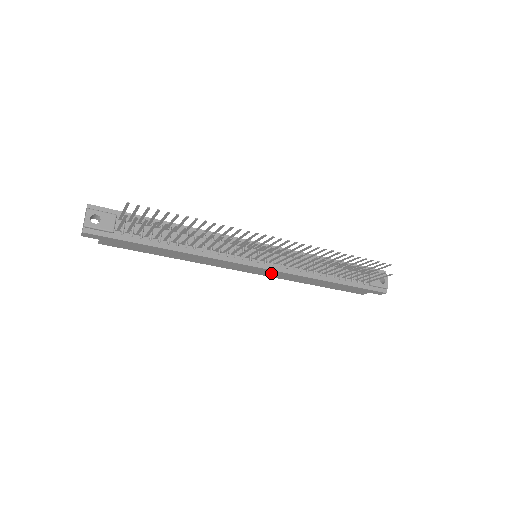
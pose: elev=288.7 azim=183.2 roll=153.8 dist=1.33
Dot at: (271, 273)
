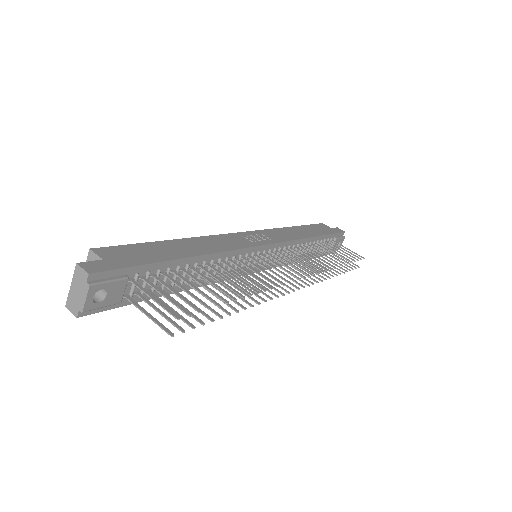
Dot at: occluded
